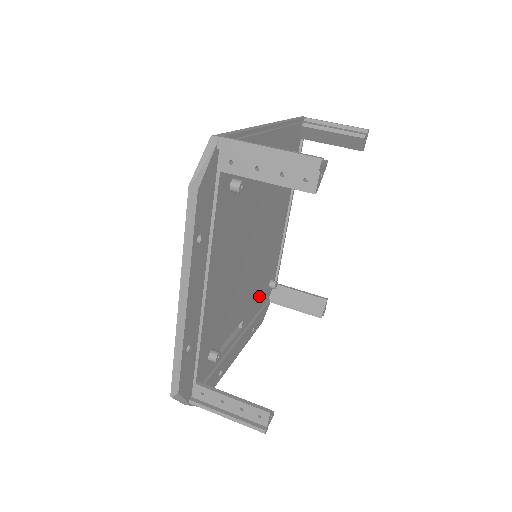
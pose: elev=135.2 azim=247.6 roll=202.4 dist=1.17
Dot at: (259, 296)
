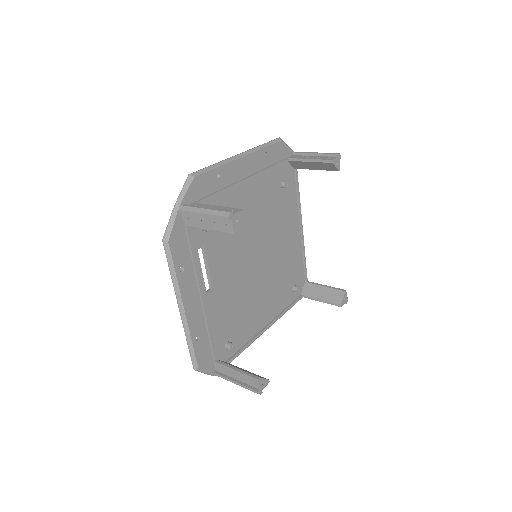
Dot at: (222, 321)
